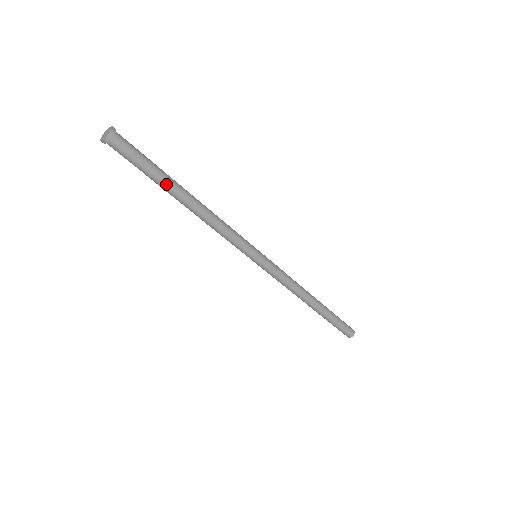
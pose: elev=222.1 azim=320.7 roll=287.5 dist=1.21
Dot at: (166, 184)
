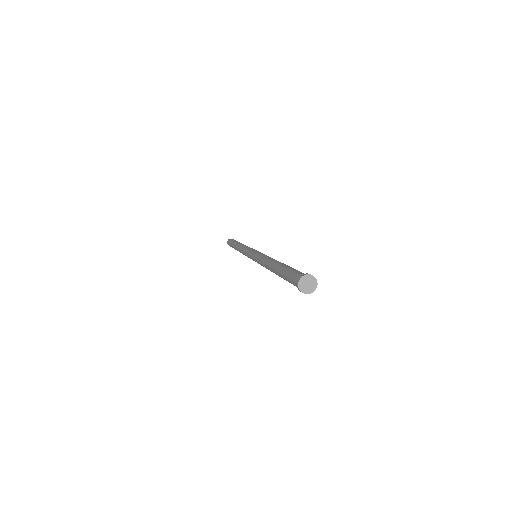
Dot at: occluded
